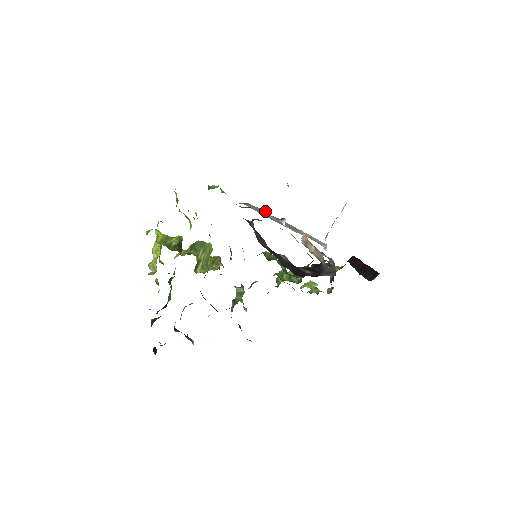
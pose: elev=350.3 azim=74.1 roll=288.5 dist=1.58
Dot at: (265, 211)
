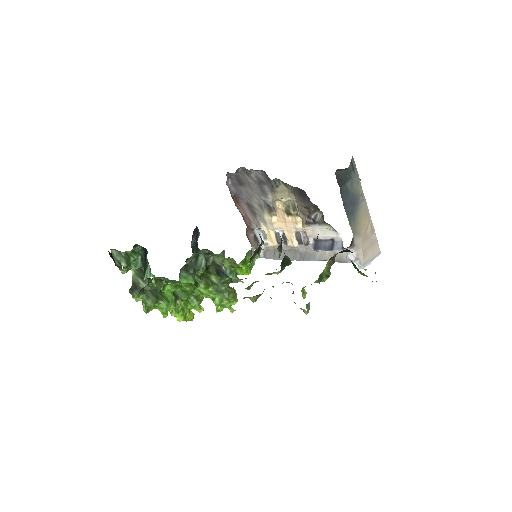
Dot at: occluded
